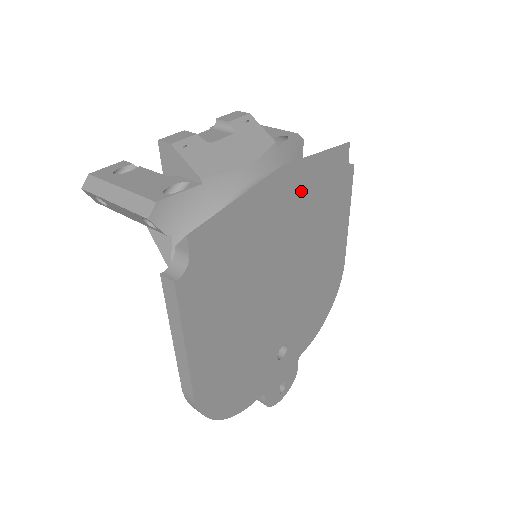
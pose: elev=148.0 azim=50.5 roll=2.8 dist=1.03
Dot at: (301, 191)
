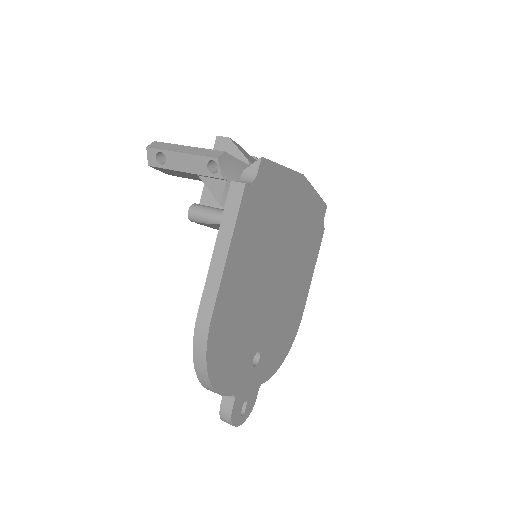
Dot at: (304, 209)
